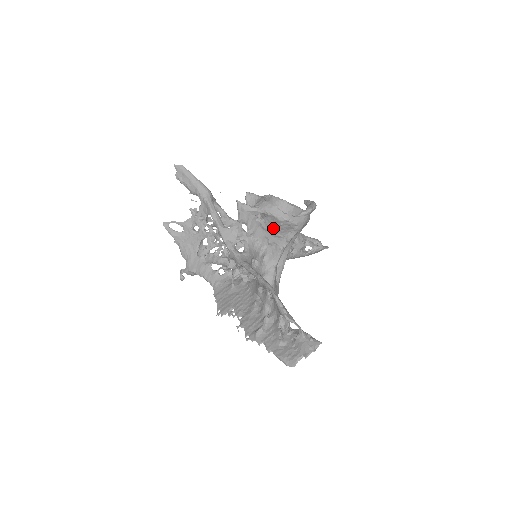
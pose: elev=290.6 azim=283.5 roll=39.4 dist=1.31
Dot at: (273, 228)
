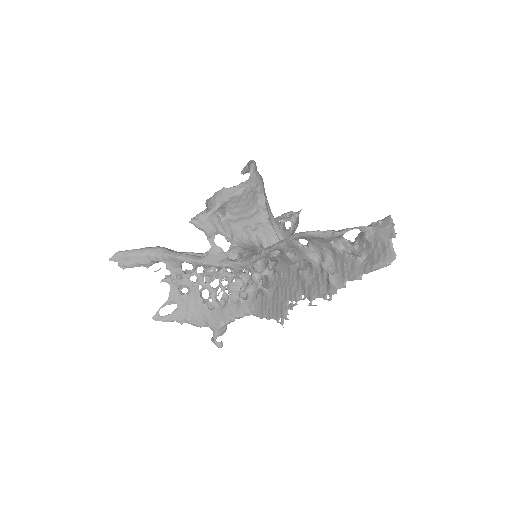
Dot at: (242, 210)
